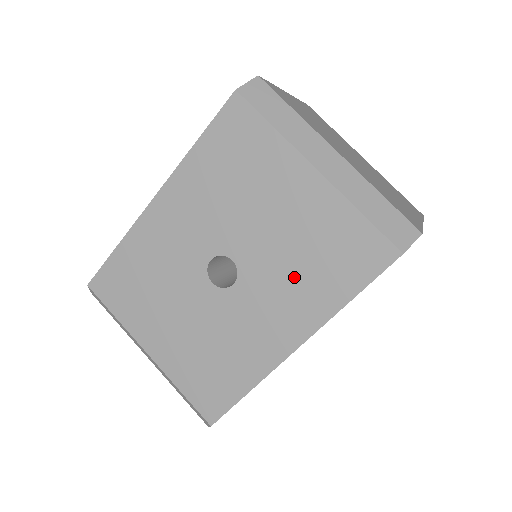
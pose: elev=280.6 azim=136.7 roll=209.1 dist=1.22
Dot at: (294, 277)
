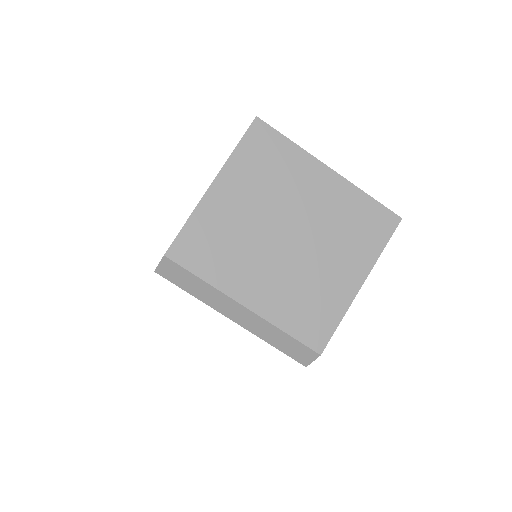
Dot at: occluded
